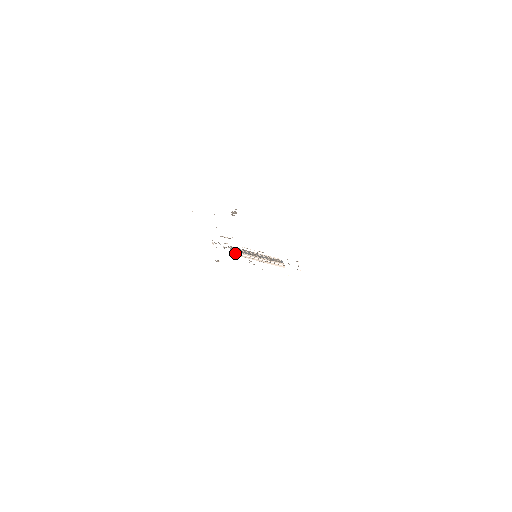
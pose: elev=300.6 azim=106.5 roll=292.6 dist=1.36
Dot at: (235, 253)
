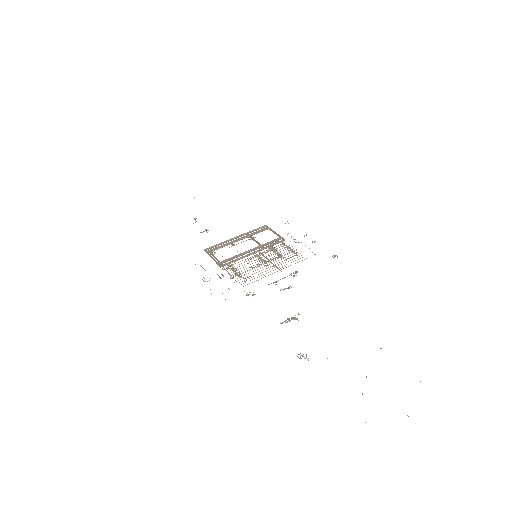
Dot at: (212, 255)
